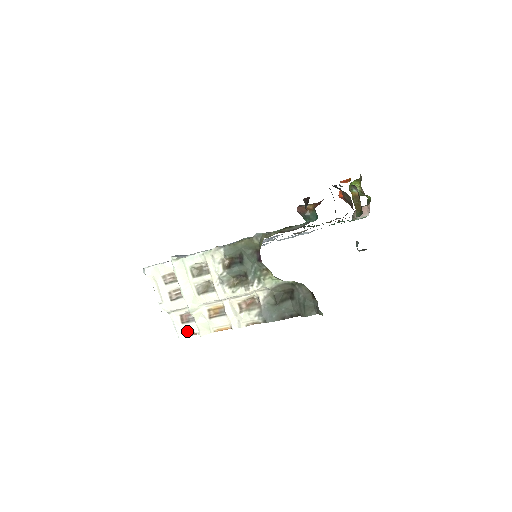
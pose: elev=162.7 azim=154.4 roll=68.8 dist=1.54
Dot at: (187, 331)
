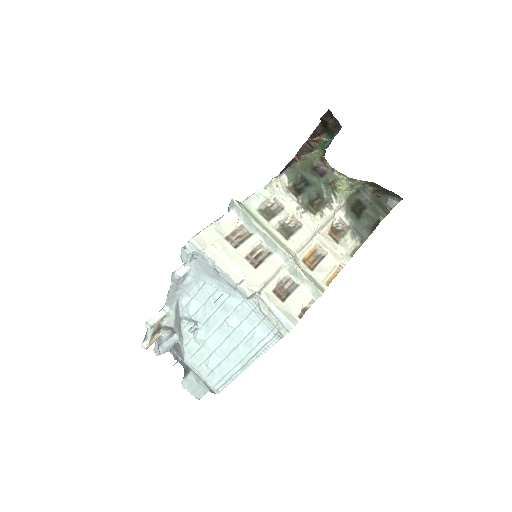
Dot at: (295, 309)
